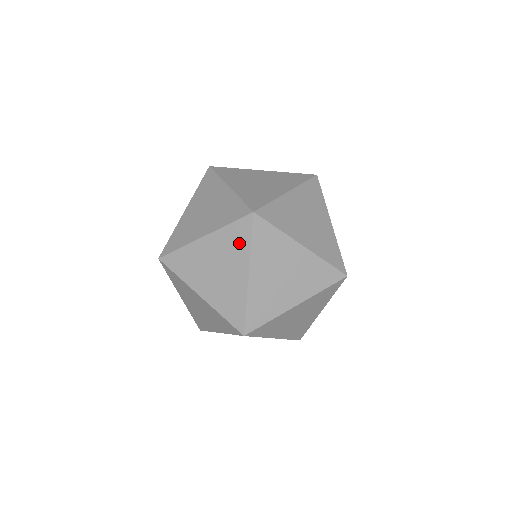
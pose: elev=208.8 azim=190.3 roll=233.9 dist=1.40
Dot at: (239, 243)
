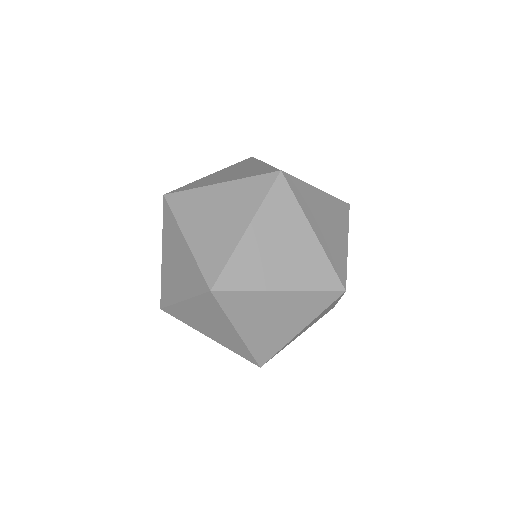
Dot at: (214, 311)
